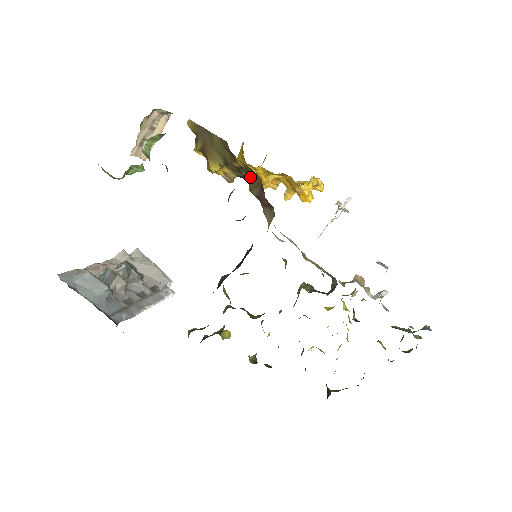
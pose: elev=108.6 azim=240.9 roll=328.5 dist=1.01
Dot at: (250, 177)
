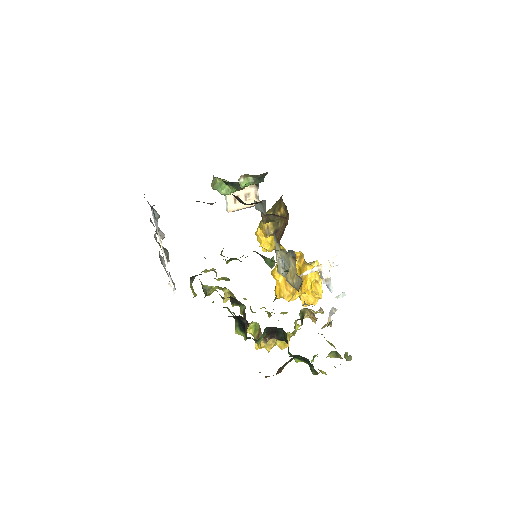
Dot at: (282, 227)
